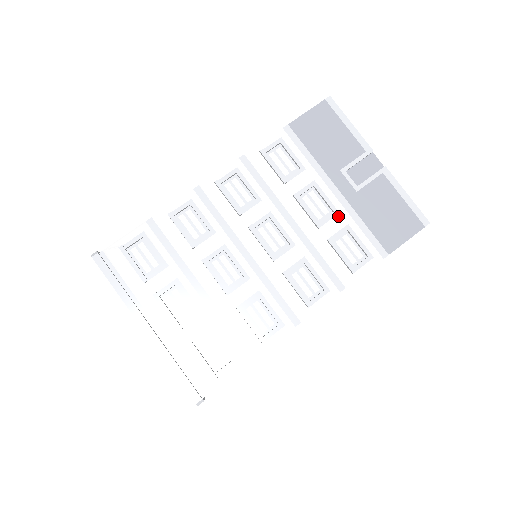
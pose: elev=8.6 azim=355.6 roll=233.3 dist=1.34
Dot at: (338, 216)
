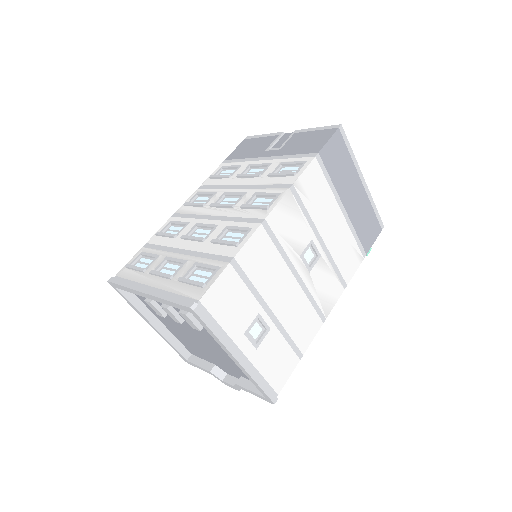
Dot at: (272, 165)
